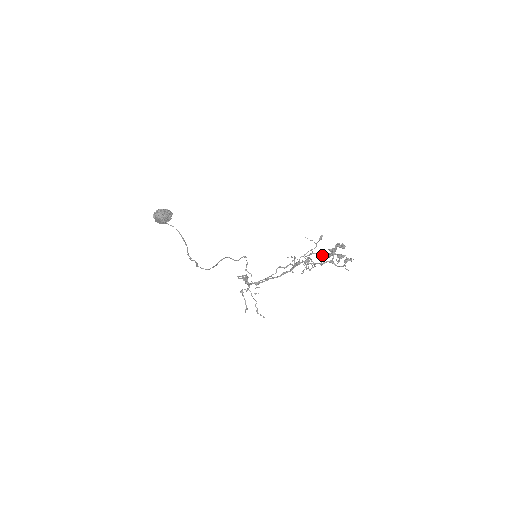
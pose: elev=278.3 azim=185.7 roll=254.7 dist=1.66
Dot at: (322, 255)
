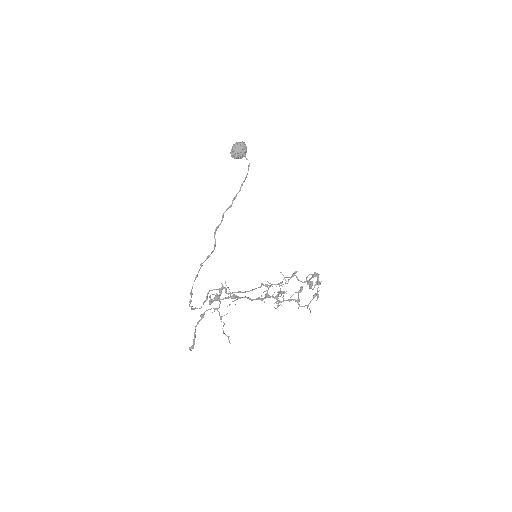
Dot at: (301, 281)
